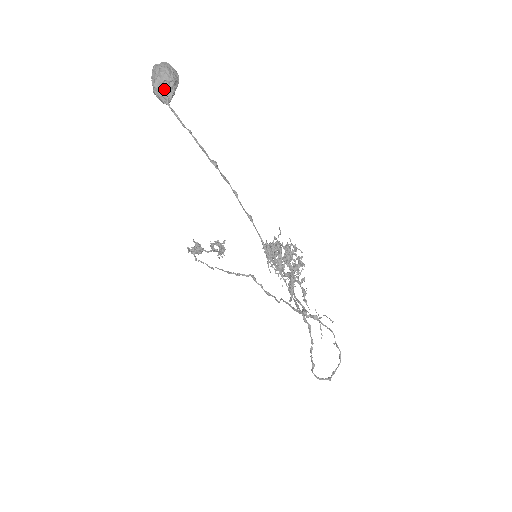
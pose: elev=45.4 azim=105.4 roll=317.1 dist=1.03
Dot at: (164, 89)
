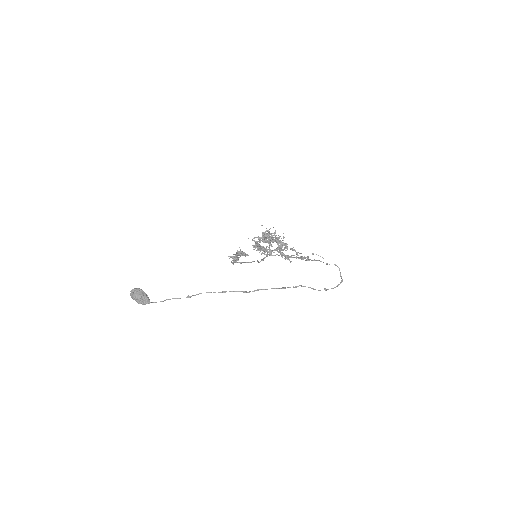
Dot at: (143, 301)
